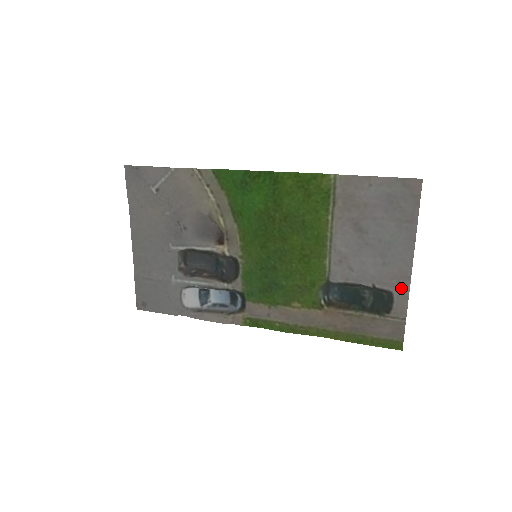
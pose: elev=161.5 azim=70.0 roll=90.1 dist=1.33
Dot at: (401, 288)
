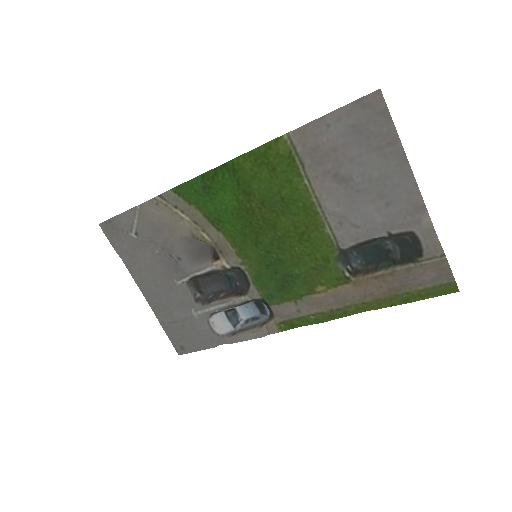
Dot at: (420, 222)
